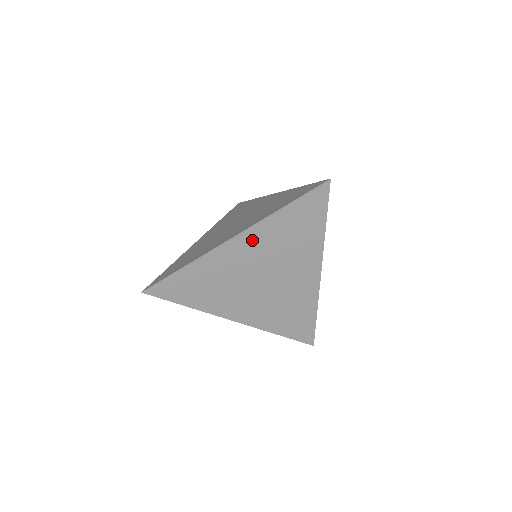
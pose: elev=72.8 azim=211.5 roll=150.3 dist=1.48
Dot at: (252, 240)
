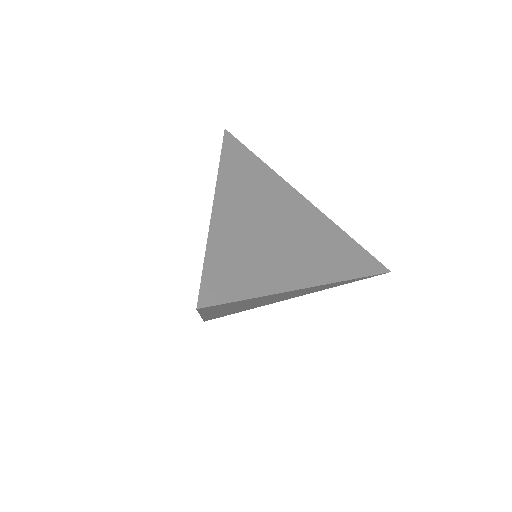
Dot at: (216, 312)
